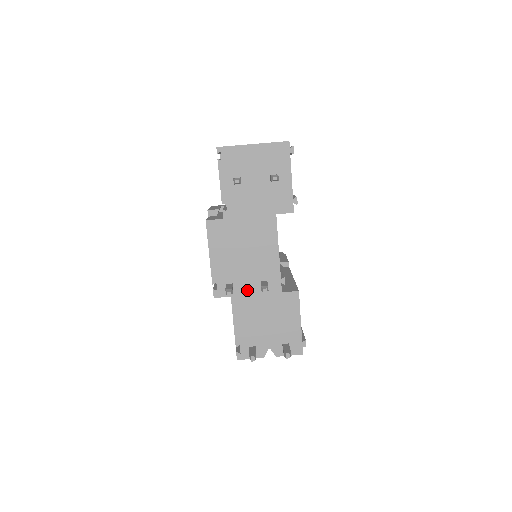
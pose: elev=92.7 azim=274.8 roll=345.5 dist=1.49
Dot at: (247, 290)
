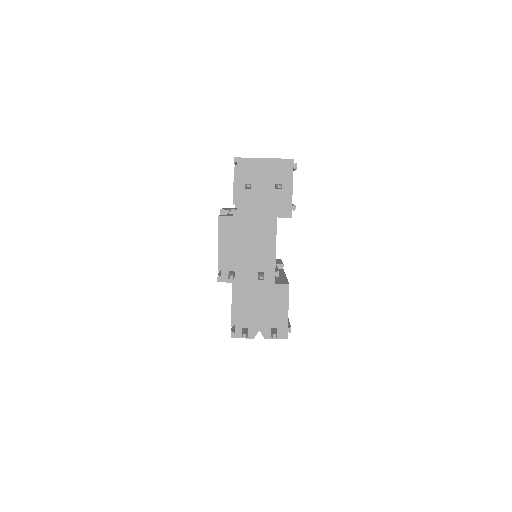
Dot at: (246, 278)
